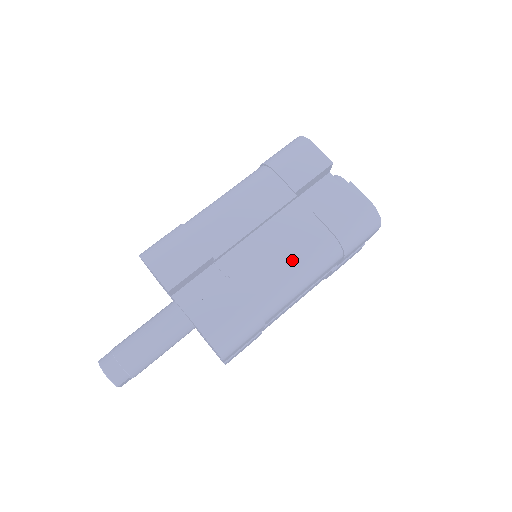
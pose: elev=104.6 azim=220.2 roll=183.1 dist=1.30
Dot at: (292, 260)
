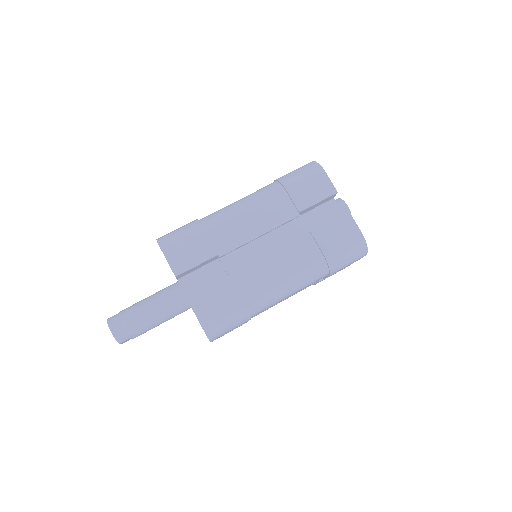
Dot at: (284, 270)
